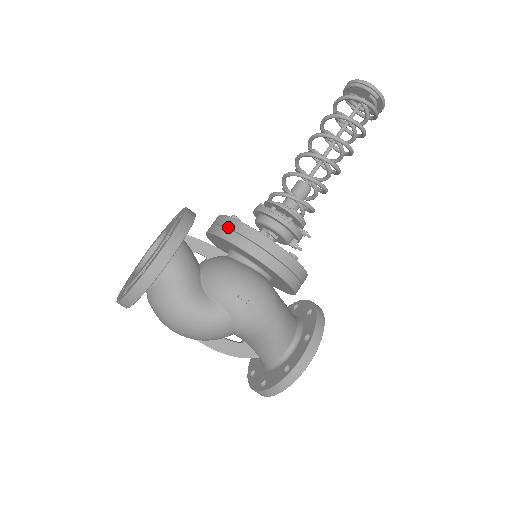
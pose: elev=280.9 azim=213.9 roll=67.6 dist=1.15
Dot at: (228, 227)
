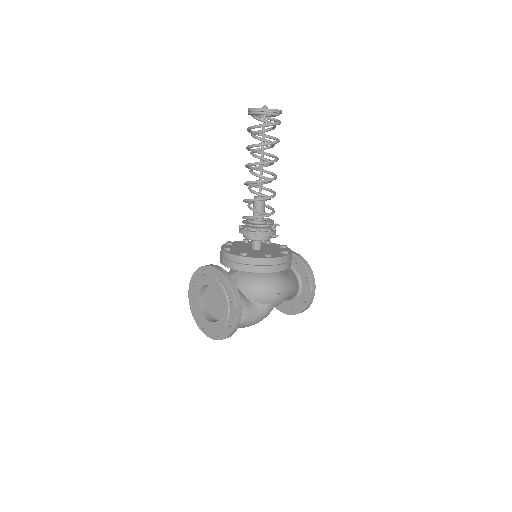
Dot at: (247, 264)
